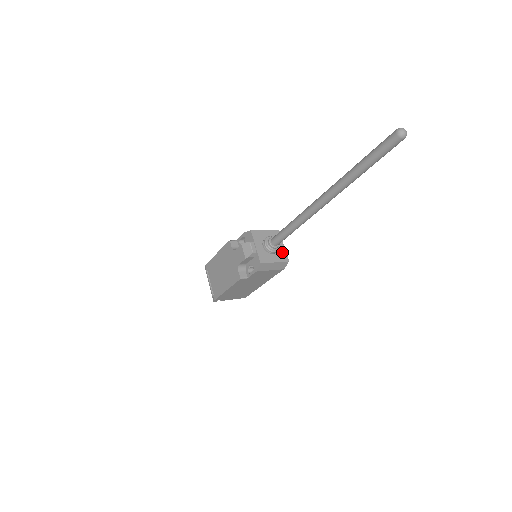
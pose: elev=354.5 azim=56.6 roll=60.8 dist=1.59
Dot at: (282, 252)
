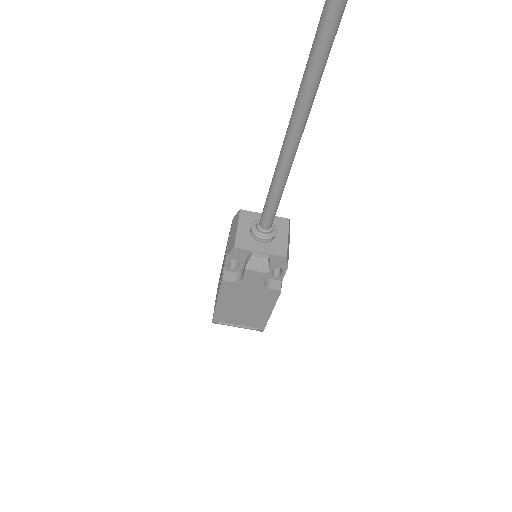
Dot at: (274, 221)
